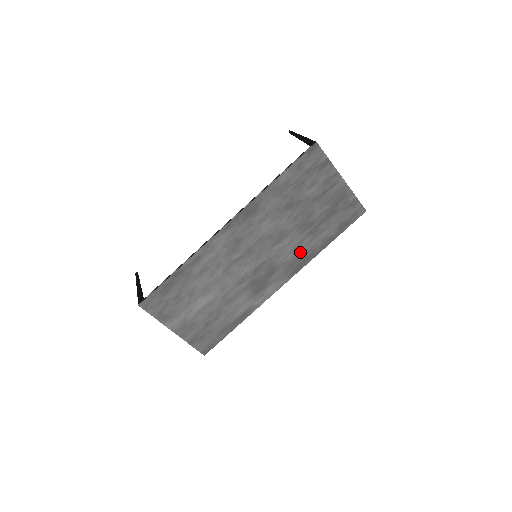
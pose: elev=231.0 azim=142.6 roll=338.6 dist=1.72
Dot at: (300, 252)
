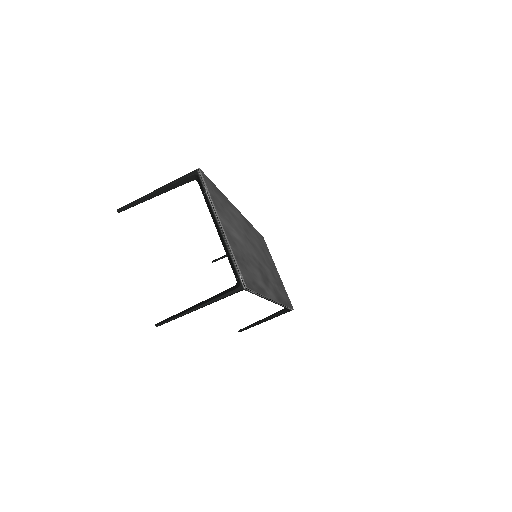
Dot at: (276, 289)
